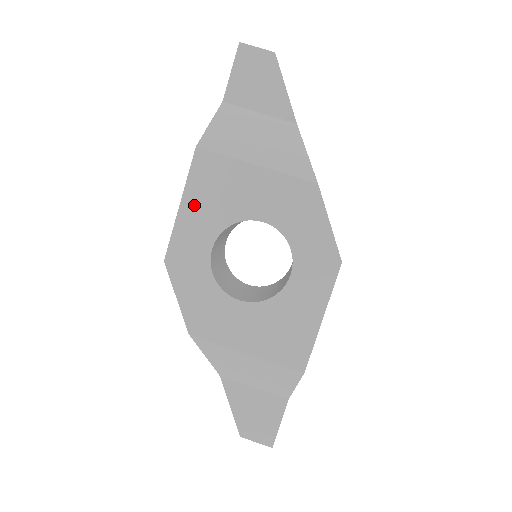
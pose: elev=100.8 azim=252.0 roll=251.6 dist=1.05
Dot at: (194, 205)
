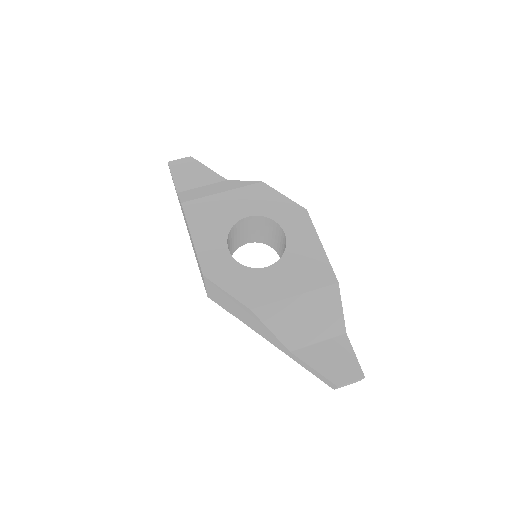
Dot at: (200, 233)
